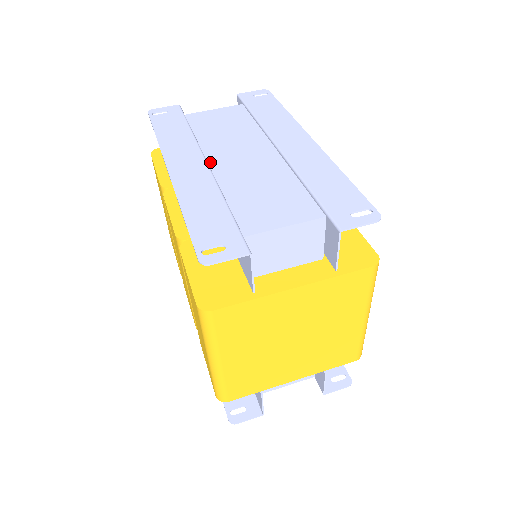
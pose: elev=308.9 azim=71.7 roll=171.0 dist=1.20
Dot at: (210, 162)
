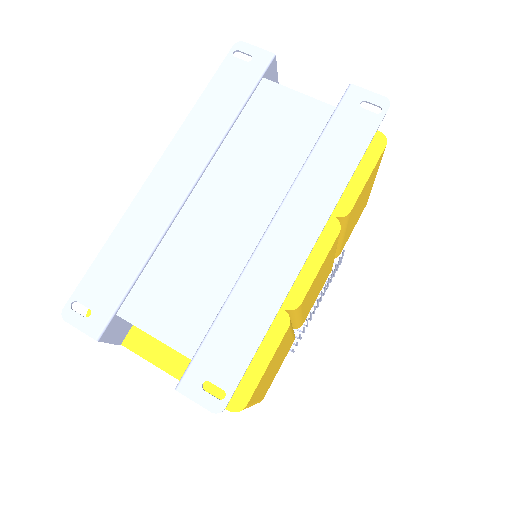
Dot at: (198, 188)
